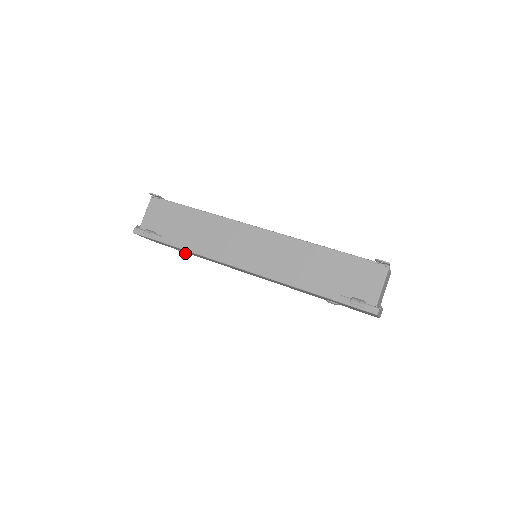
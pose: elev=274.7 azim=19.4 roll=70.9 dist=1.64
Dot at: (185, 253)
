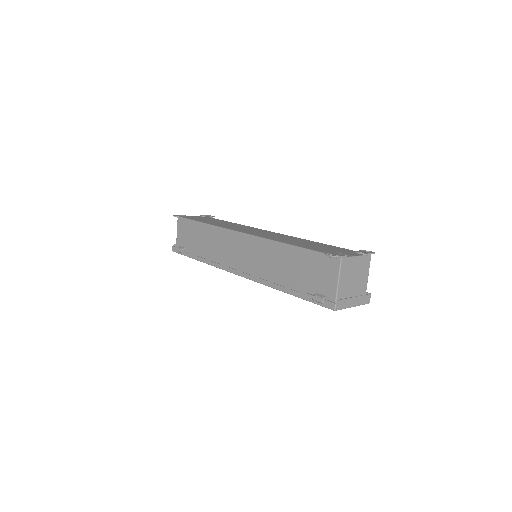
Dot at: occluded
